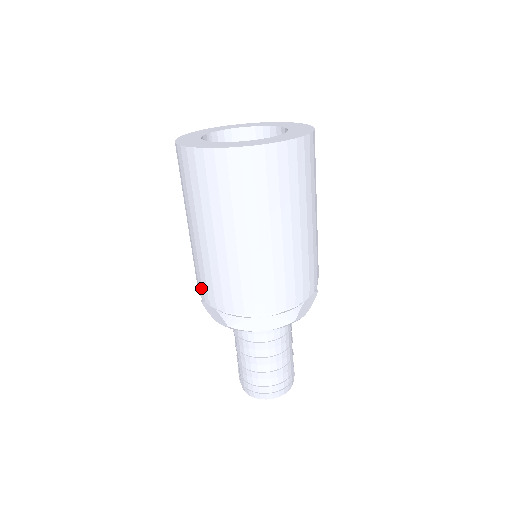
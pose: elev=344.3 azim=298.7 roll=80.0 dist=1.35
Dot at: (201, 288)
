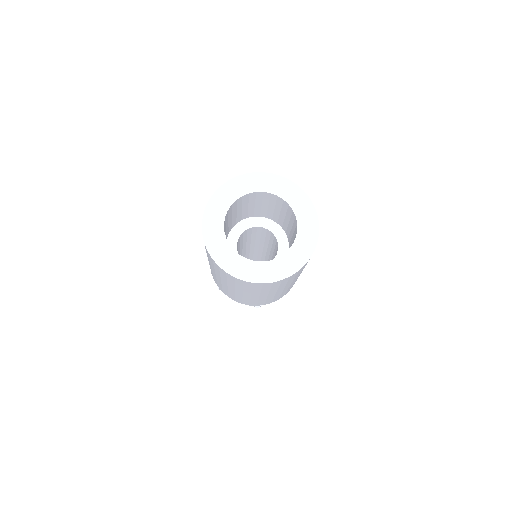
Dot at: (233, 299)
